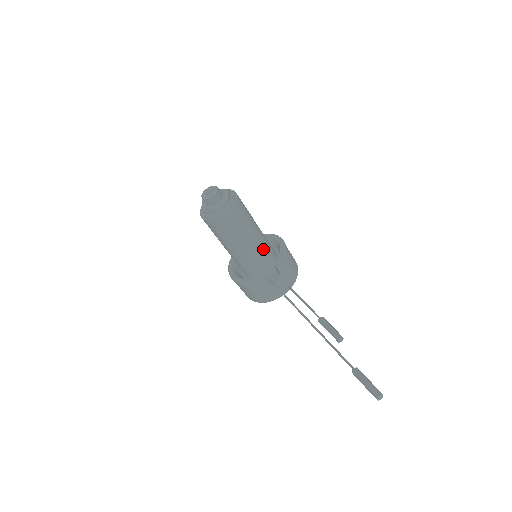
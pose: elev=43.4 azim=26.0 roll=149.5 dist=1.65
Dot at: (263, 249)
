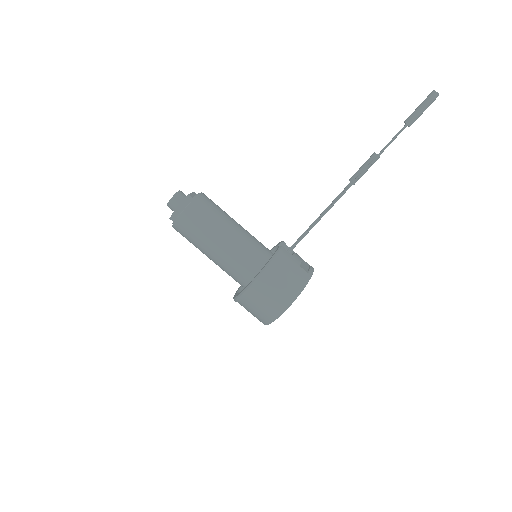
Dot at: occluded
